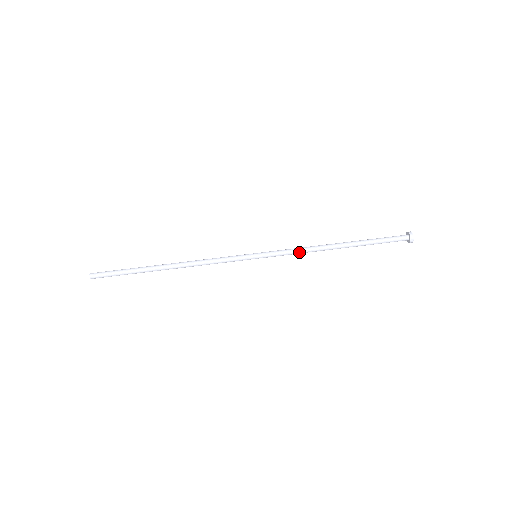
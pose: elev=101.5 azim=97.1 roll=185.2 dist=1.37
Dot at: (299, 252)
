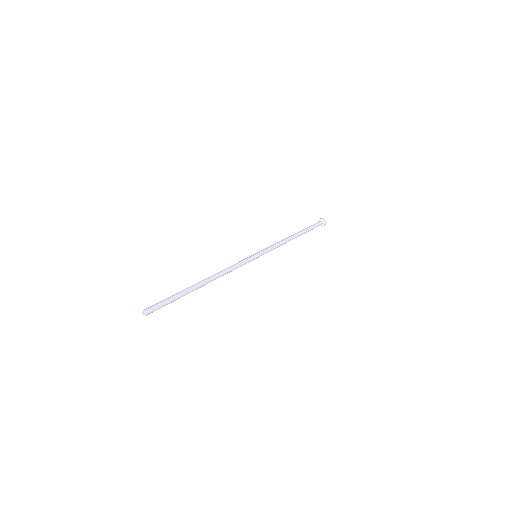
Dot at: (279, 246)
